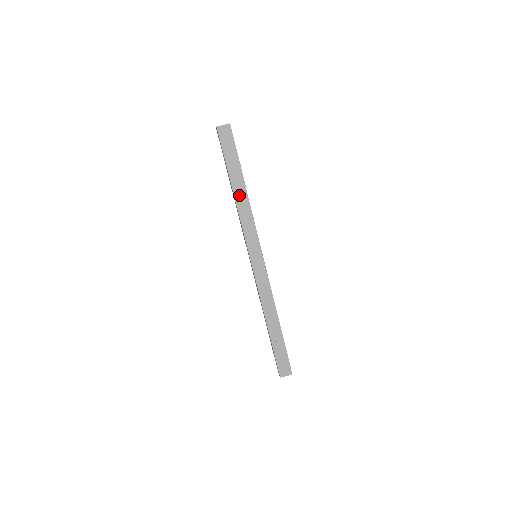
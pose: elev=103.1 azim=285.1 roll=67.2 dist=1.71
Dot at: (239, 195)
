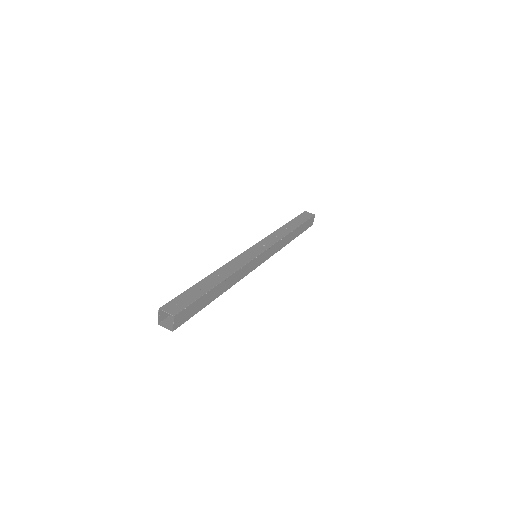
Dot at: (284, 229)
